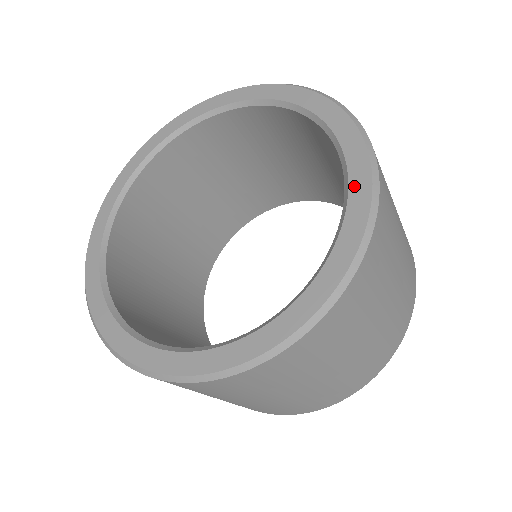
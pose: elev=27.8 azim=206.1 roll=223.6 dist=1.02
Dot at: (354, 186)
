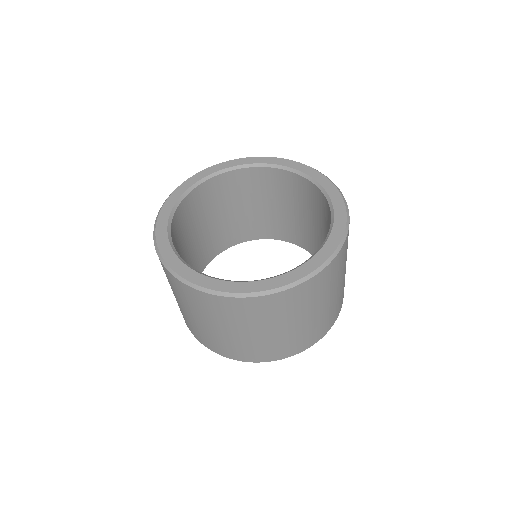
Dot at: (309, 263)
